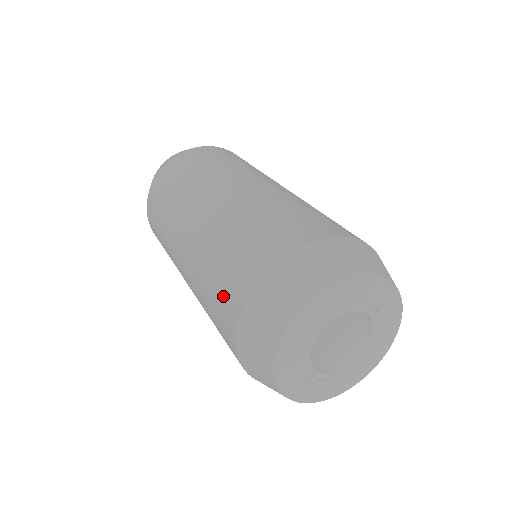
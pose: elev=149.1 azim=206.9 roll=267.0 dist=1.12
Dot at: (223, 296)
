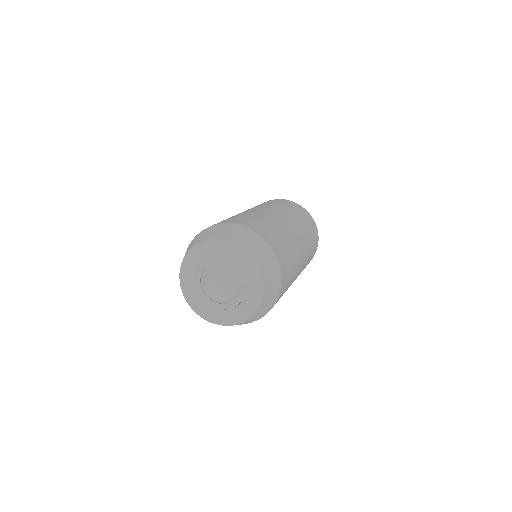
Dot at: occluded
